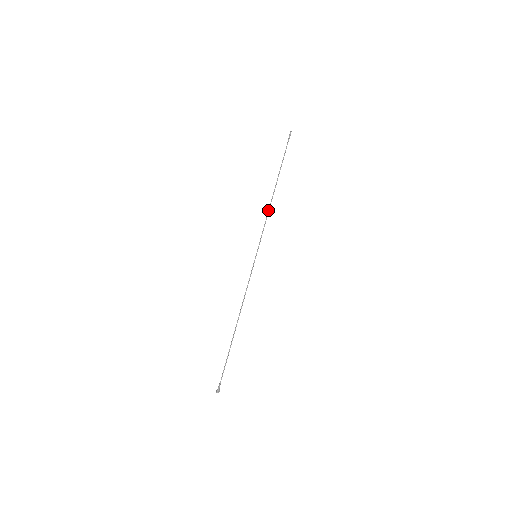
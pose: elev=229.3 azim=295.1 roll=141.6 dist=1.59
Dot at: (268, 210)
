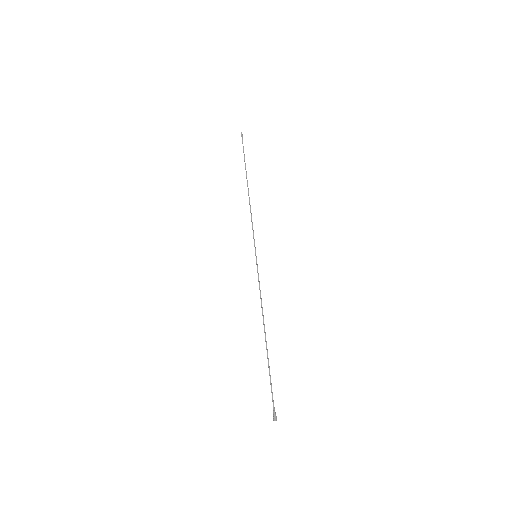
Dot at: (250, 208)
